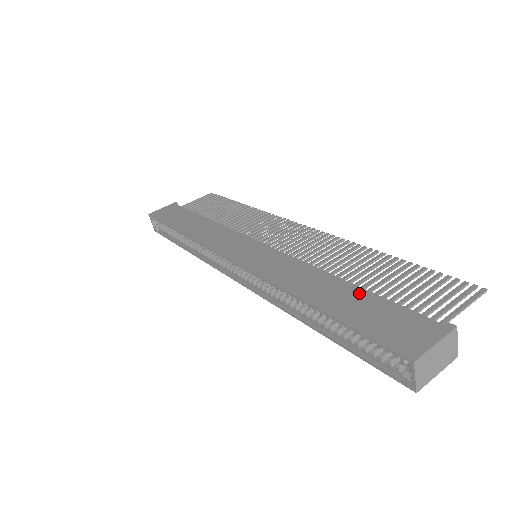
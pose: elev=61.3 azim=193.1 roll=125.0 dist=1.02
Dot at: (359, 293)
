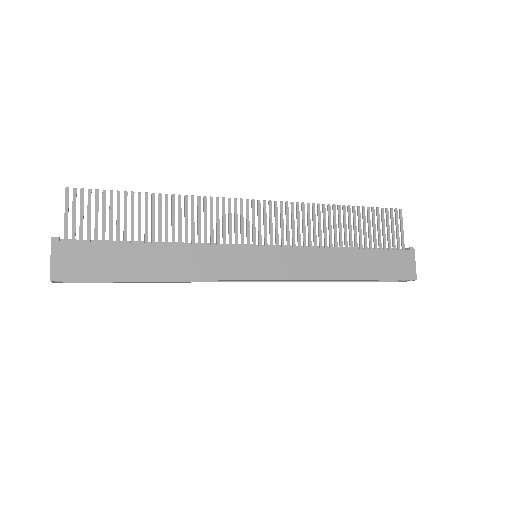
Dot at: (366, 254)
